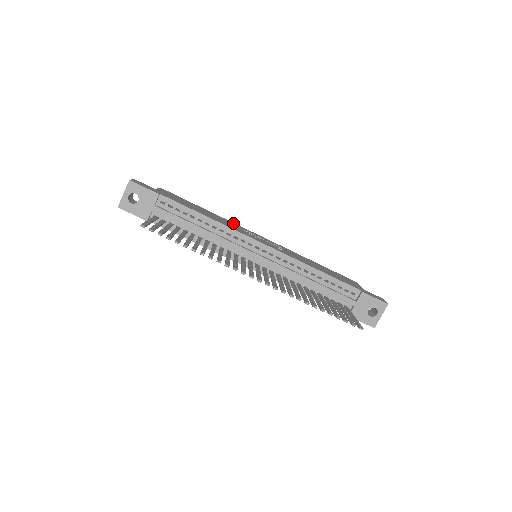
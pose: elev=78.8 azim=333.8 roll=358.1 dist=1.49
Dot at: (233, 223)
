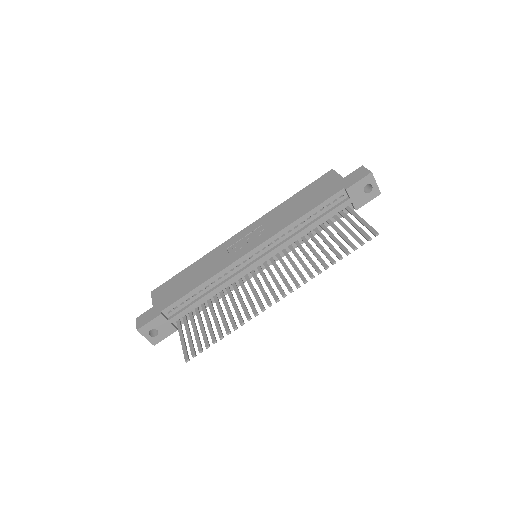
Dot at: (215, 251)
